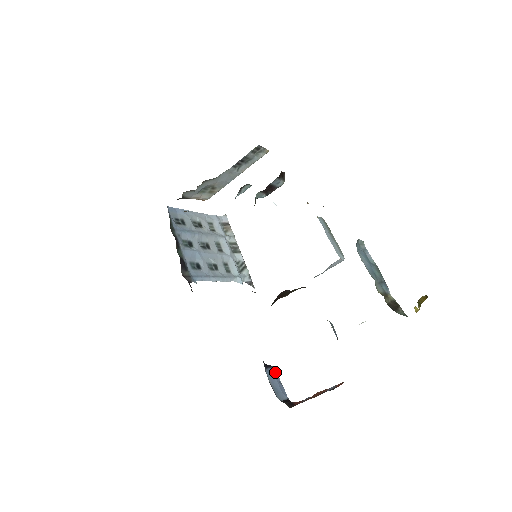
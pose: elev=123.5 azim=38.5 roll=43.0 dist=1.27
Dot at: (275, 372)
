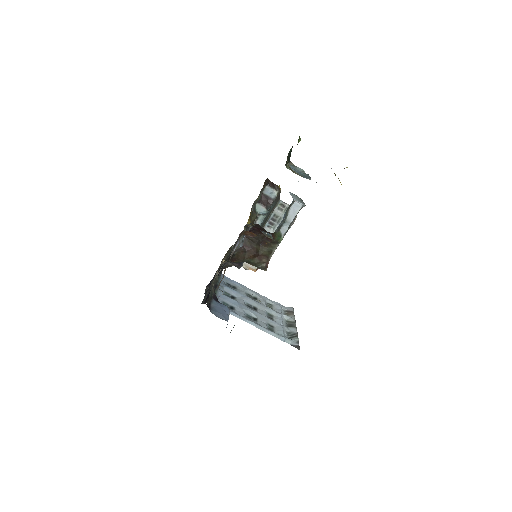
Dot at: (226, 308)
